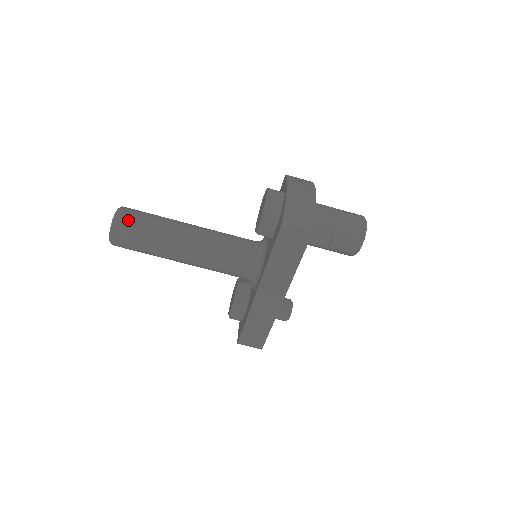
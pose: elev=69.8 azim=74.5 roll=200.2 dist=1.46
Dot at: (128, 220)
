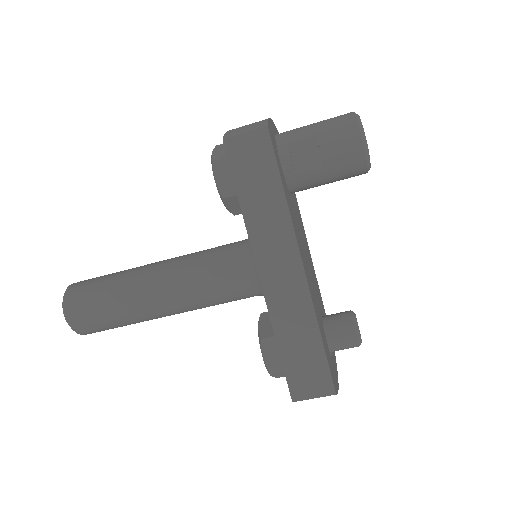
Dot at: (81, 285)
